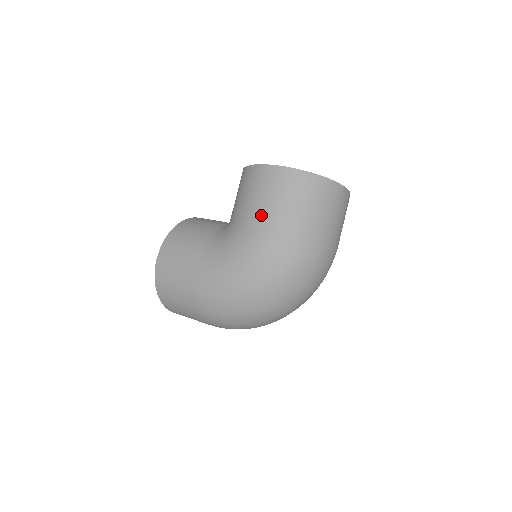
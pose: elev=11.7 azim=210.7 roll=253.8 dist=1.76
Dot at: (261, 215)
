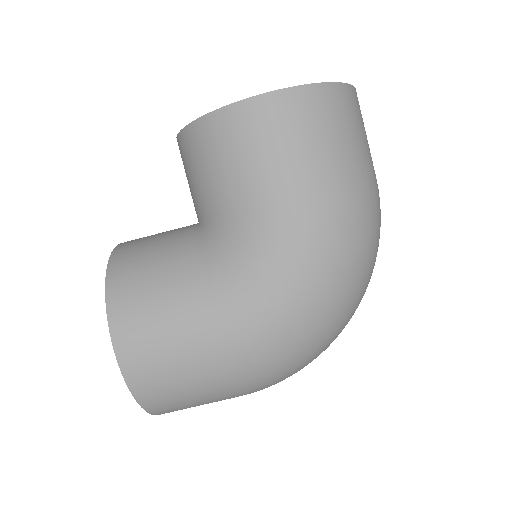
Dot at: (294, 186)
